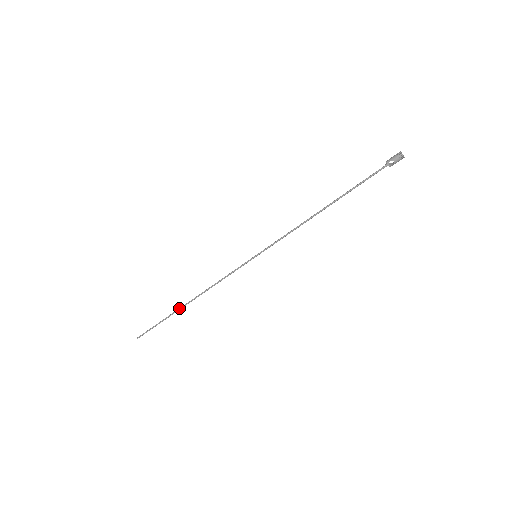
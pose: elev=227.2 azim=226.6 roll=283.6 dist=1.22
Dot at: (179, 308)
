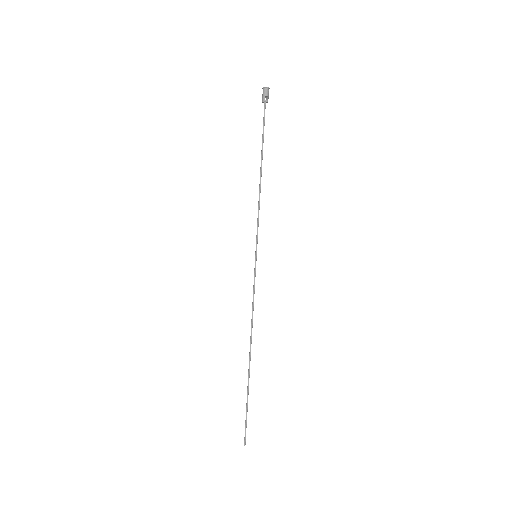
Dot at: (248, 371)
